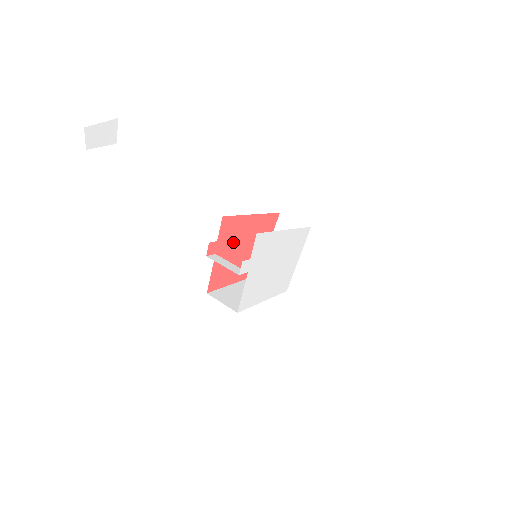
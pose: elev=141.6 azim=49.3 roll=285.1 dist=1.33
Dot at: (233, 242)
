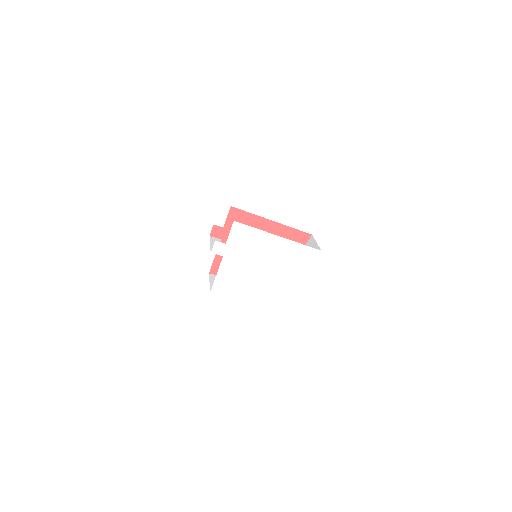
Dot at: occluded
